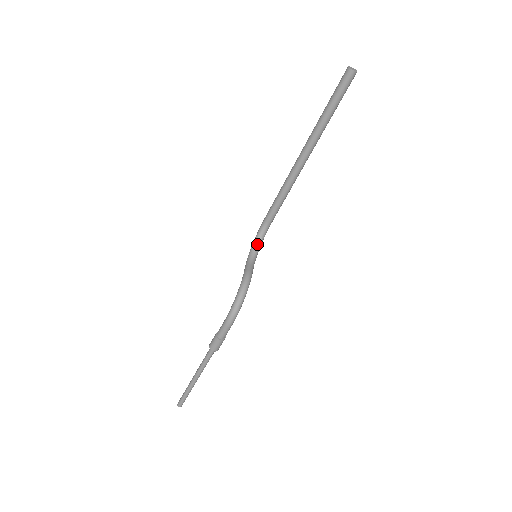
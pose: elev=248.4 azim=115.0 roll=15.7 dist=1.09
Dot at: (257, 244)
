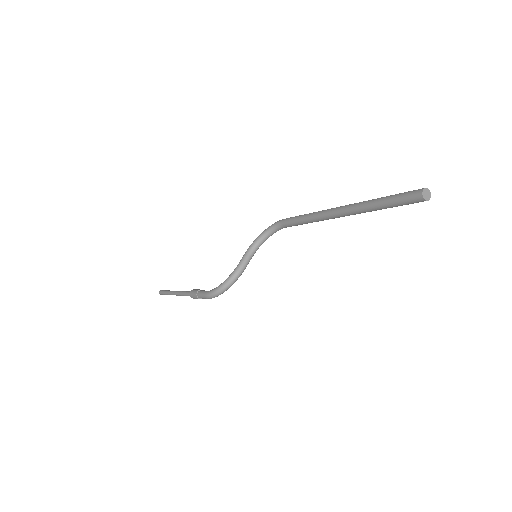
Dot at: (266, 236)
